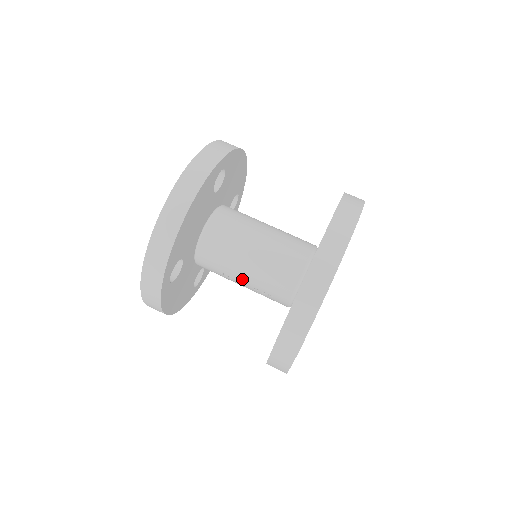
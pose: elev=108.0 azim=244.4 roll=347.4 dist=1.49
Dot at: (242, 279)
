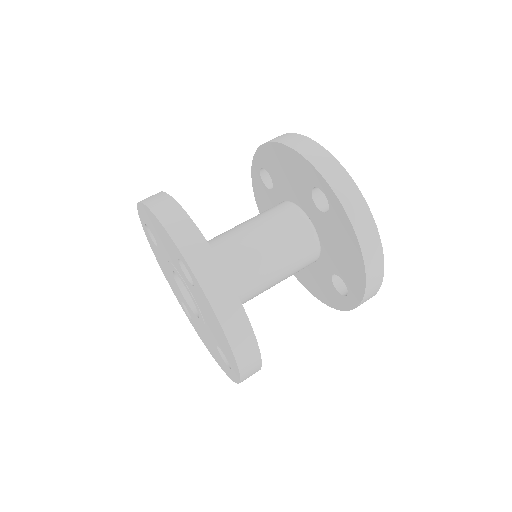
Dot at: occluded
